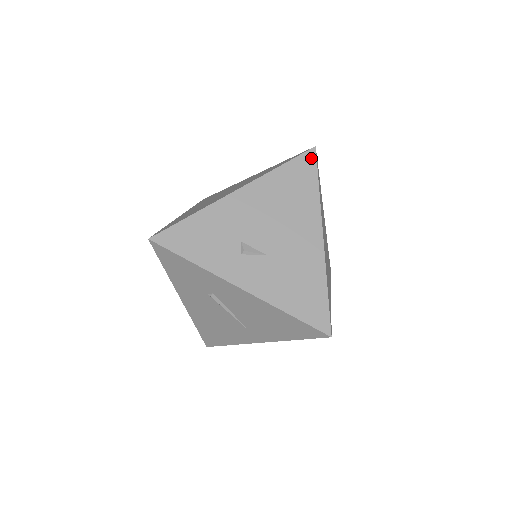
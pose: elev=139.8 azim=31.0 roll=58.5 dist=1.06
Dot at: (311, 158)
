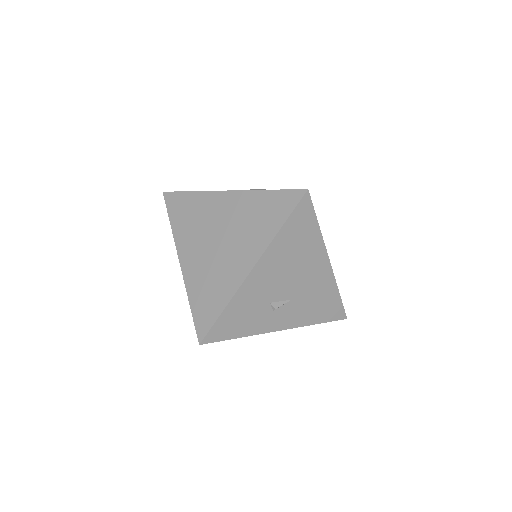
Dot at: (307, 203)
